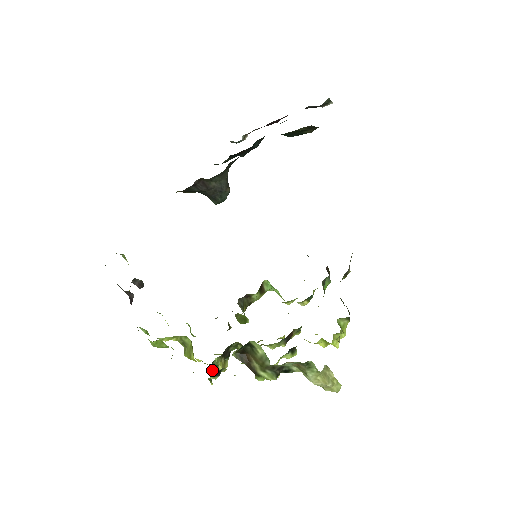
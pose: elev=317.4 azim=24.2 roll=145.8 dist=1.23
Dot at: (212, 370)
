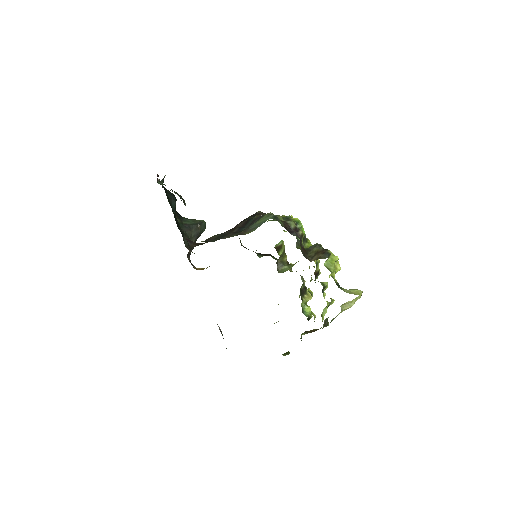
Dot at: (306, 309)
